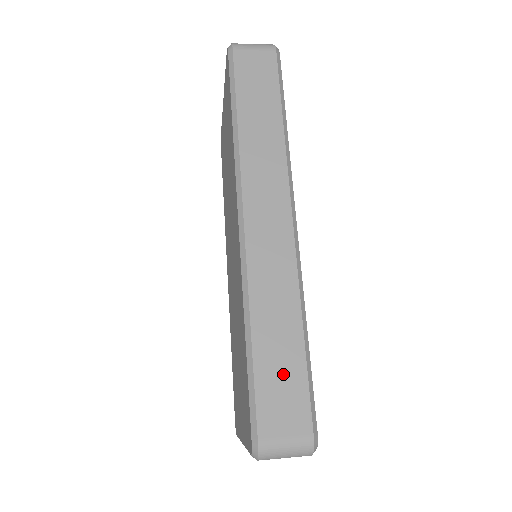
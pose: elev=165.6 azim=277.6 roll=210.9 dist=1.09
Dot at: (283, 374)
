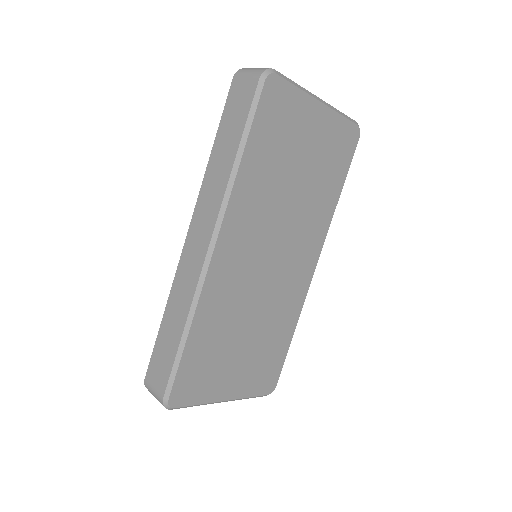
Dot at: (165, 351)
